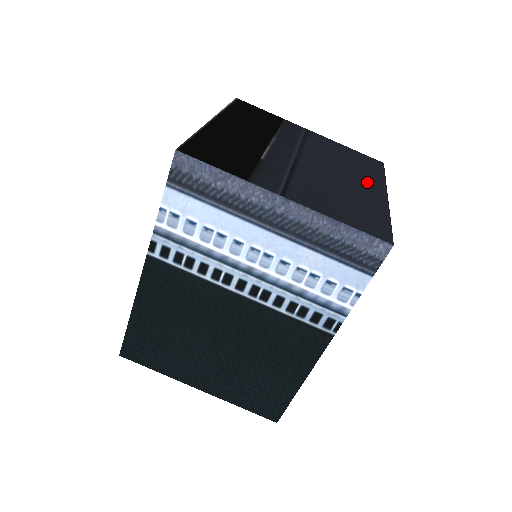
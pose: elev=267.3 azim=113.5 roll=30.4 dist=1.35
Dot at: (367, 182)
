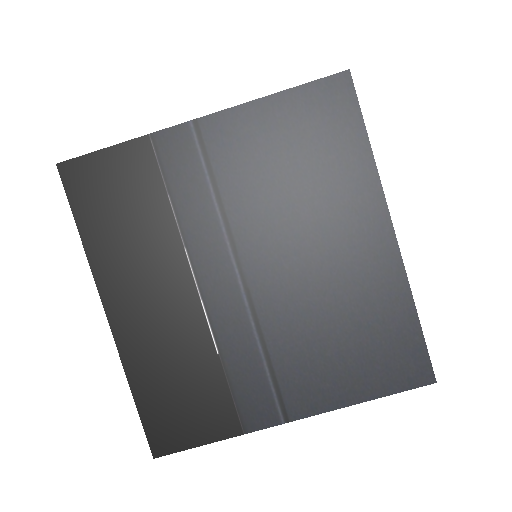
Dot at: (353, 220)
